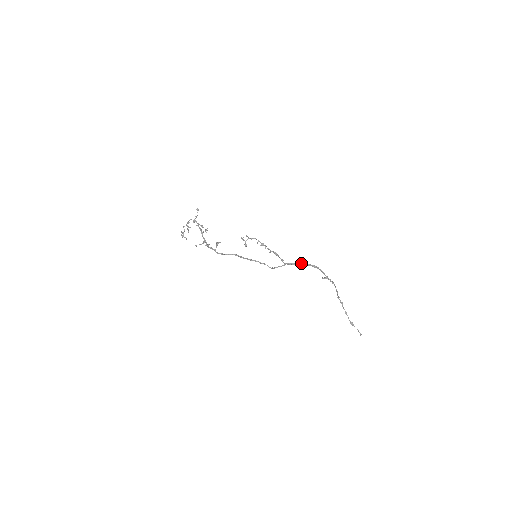
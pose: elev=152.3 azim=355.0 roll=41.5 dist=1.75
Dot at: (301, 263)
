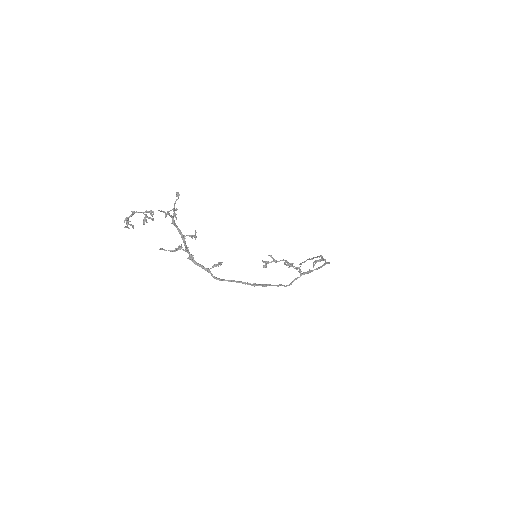
Dot at: occluded
